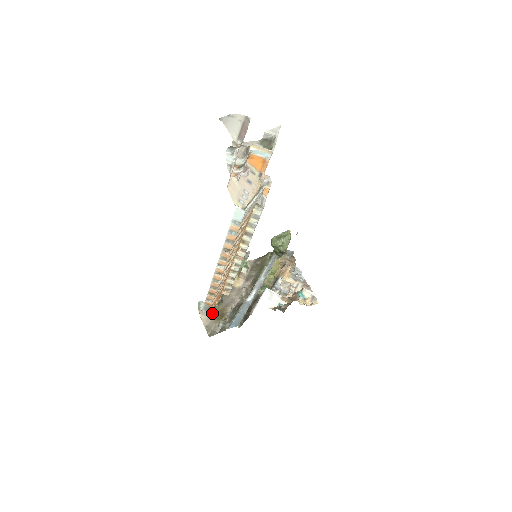
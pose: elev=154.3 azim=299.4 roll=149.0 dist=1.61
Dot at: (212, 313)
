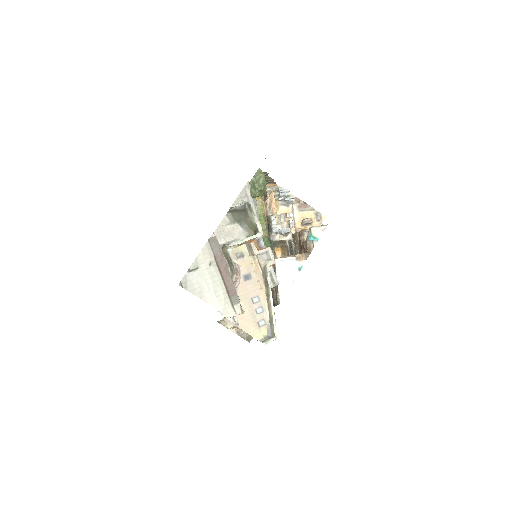
Dot at: occluded
